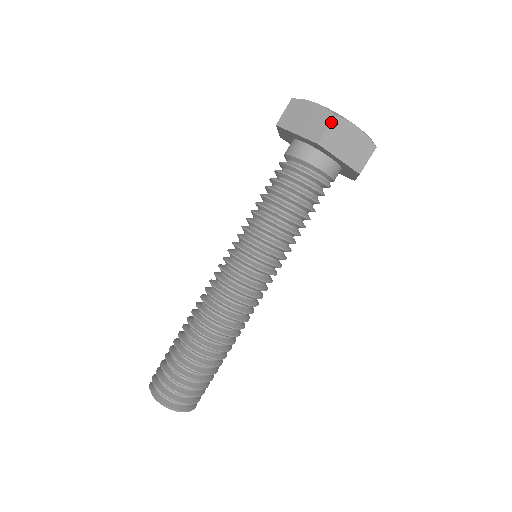
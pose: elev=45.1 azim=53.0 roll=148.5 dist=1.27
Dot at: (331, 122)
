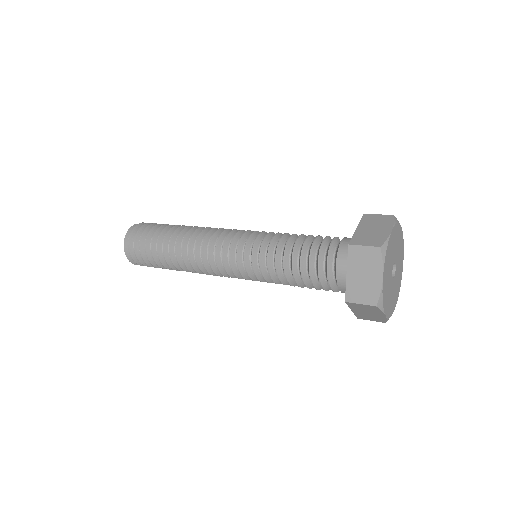
Dot at: (369, 305)
